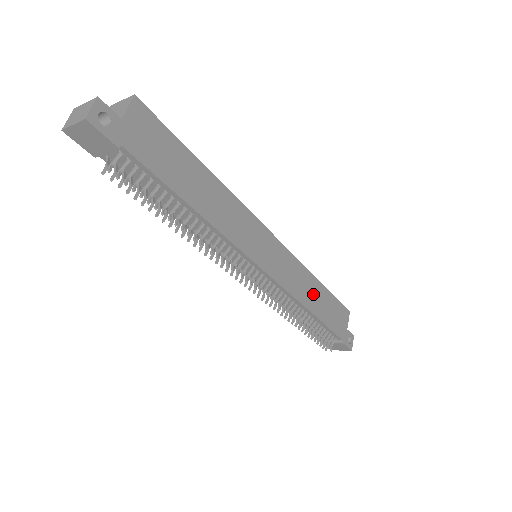
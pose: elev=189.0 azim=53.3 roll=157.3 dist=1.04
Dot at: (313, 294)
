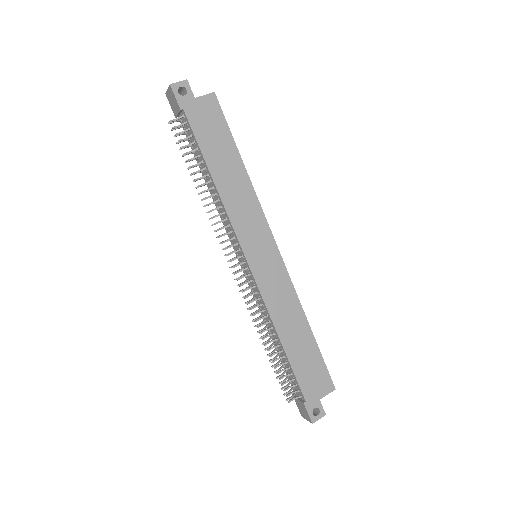
Dot at: (293, 328)
